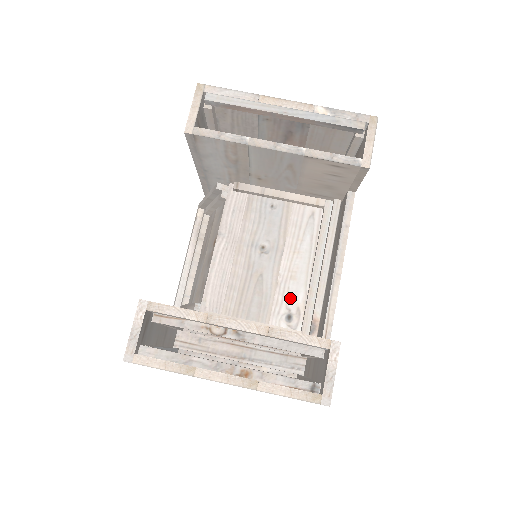
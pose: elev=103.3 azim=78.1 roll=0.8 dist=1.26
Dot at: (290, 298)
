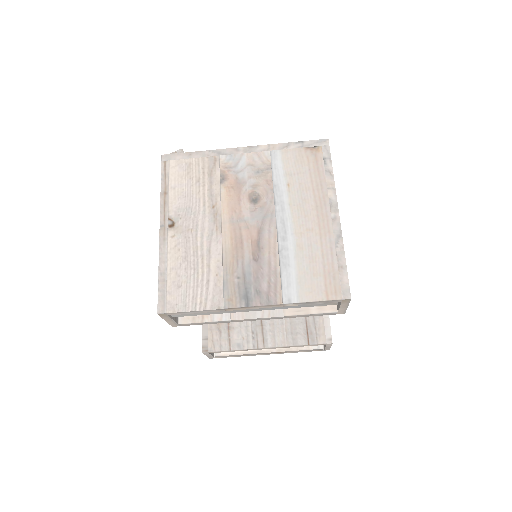
Dot at: occluded
